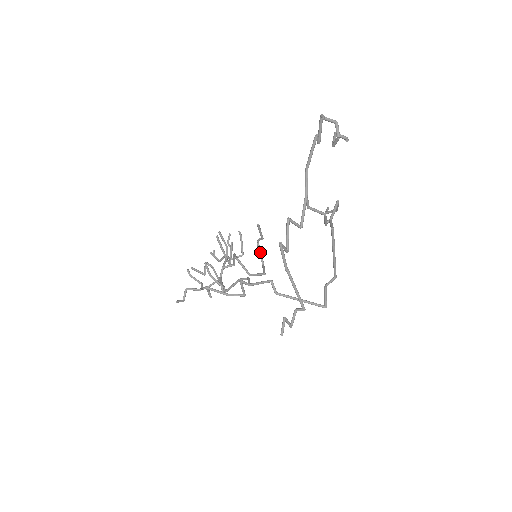
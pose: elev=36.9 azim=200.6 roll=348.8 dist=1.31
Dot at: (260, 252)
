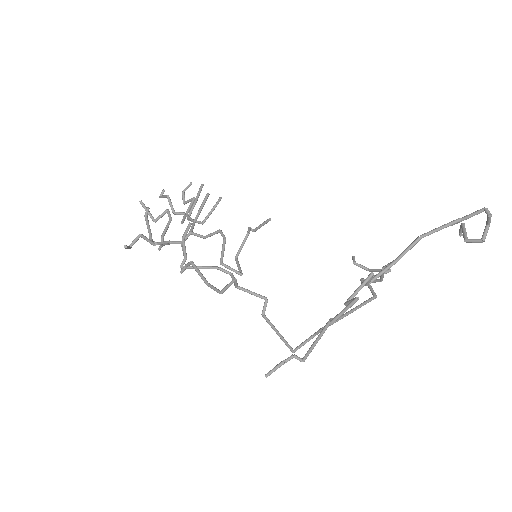
Dot at: occluded
